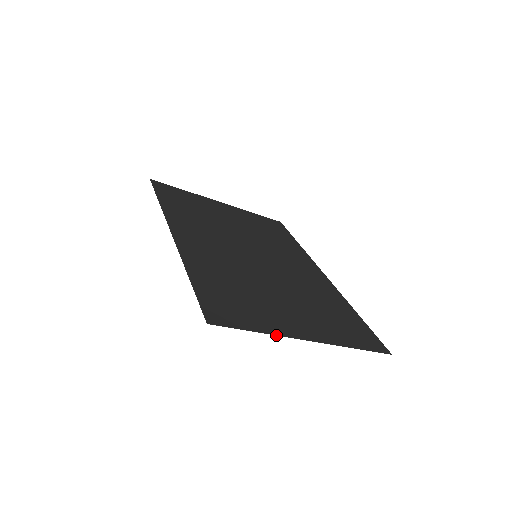
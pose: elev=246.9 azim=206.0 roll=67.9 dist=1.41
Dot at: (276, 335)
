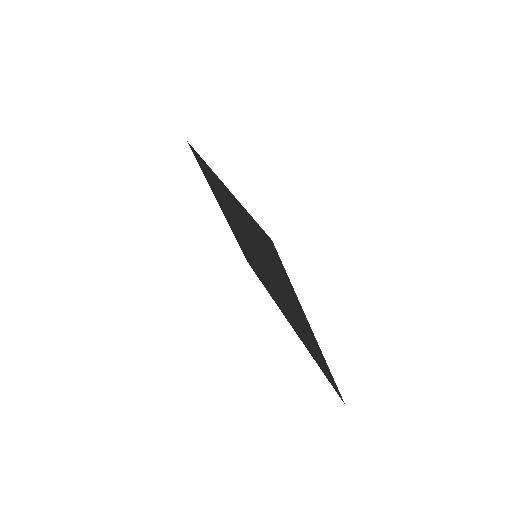
Dot at: occluded
